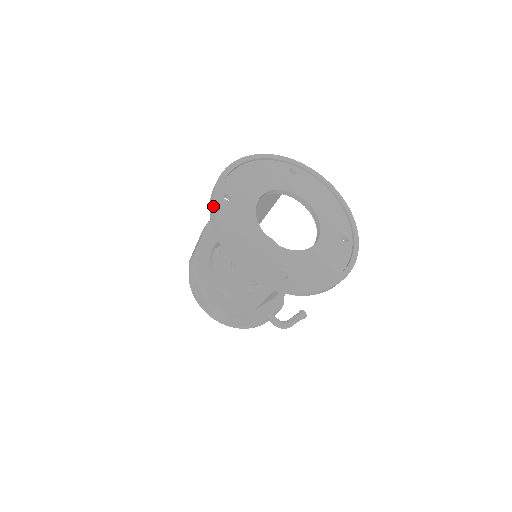
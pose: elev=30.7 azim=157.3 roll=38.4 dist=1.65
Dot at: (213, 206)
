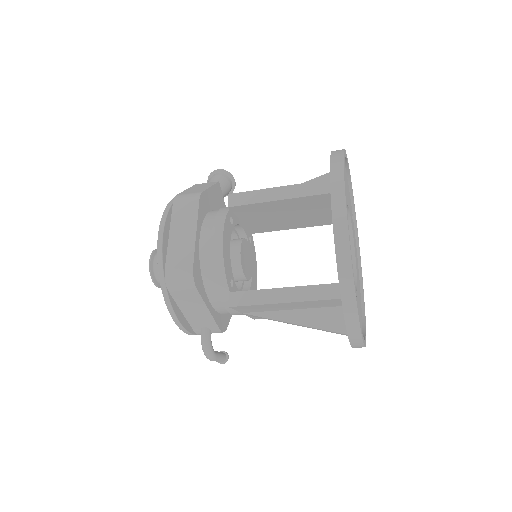
Dot at: occluded
